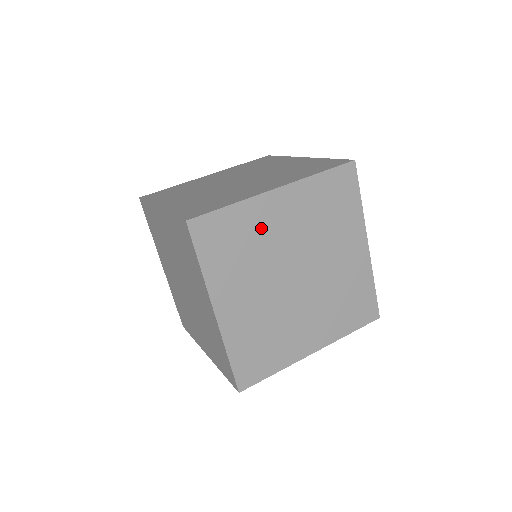
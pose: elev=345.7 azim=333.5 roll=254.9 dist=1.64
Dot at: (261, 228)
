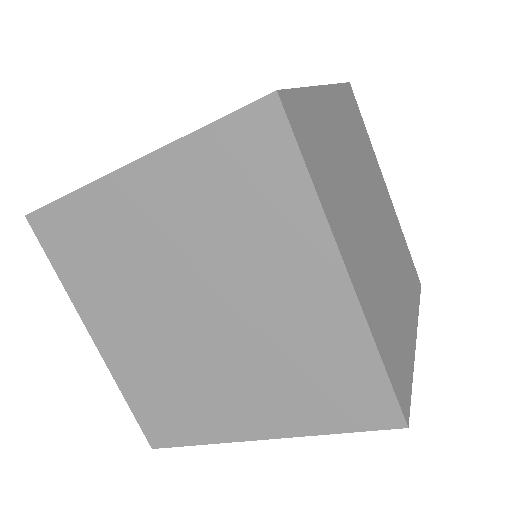
Dot at: (121, 229)
